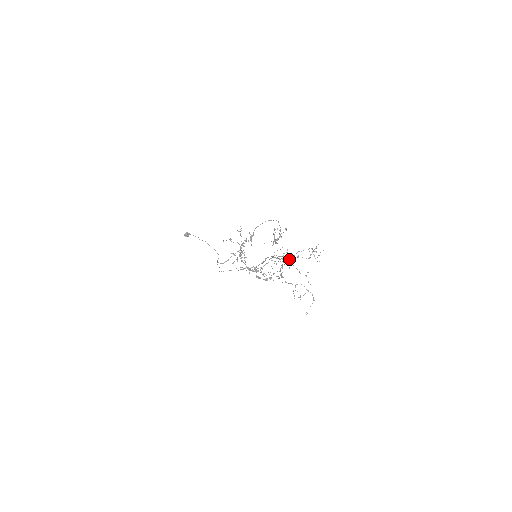
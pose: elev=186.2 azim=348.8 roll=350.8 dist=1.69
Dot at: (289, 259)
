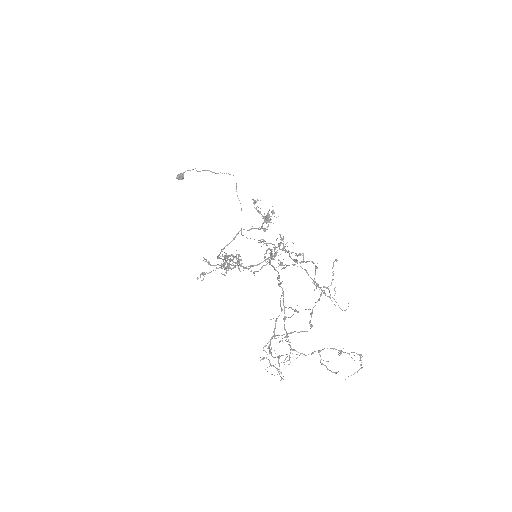
Dot at: occluded
